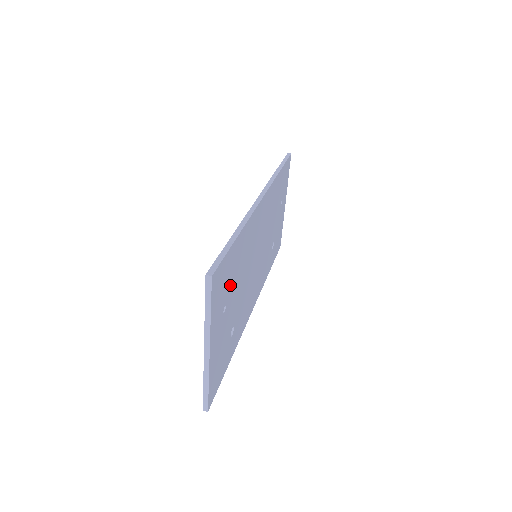
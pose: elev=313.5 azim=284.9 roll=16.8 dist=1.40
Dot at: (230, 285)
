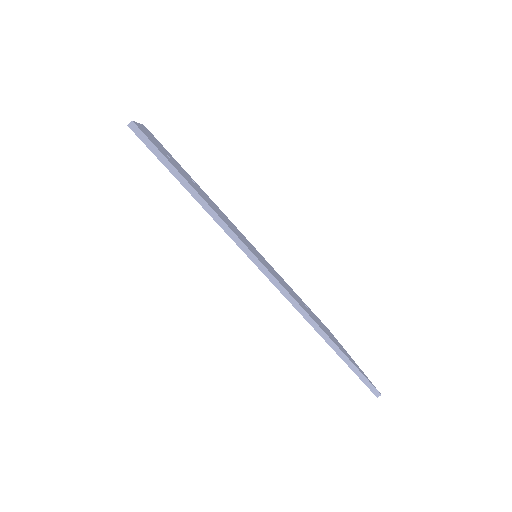
Dot at: (334, 340)
